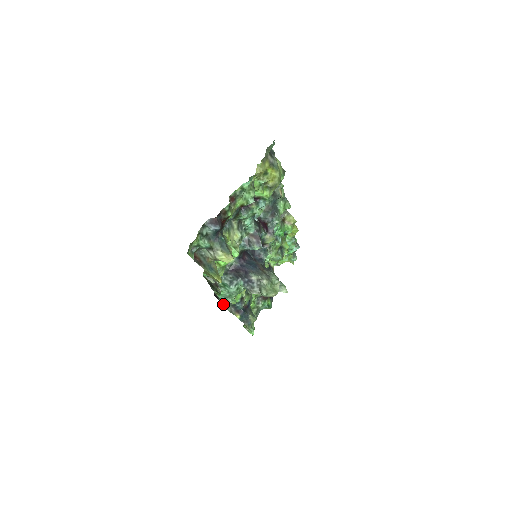
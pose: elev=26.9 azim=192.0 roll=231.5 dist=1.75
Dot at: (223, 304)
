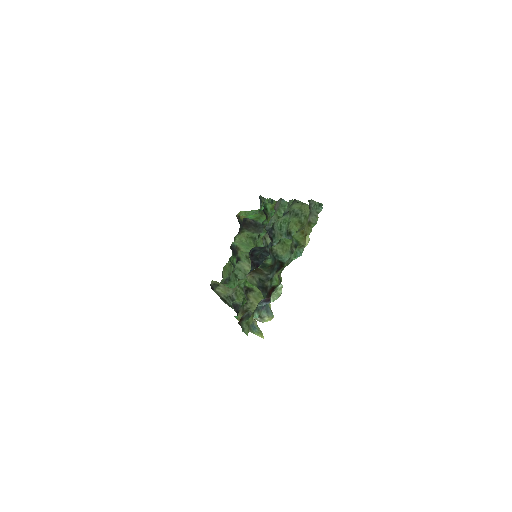
Dot at: occluded
